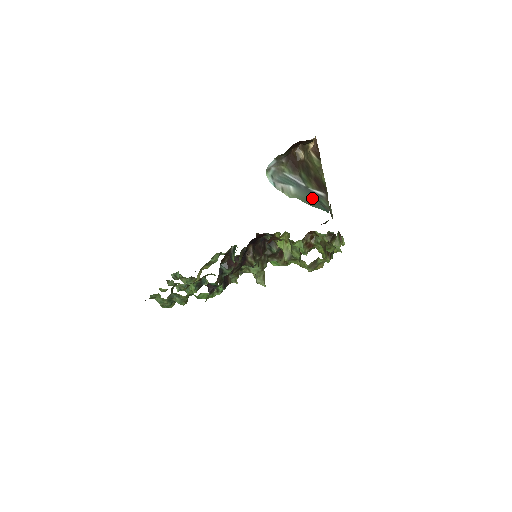
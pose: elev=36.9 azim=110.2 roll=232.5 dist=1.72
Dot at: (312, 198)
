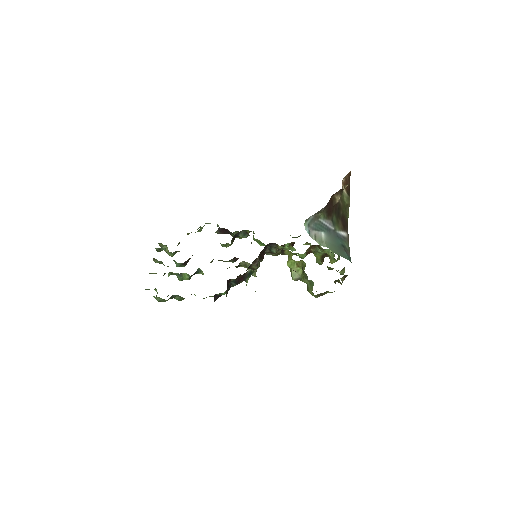
Dot at: (338, 244)
